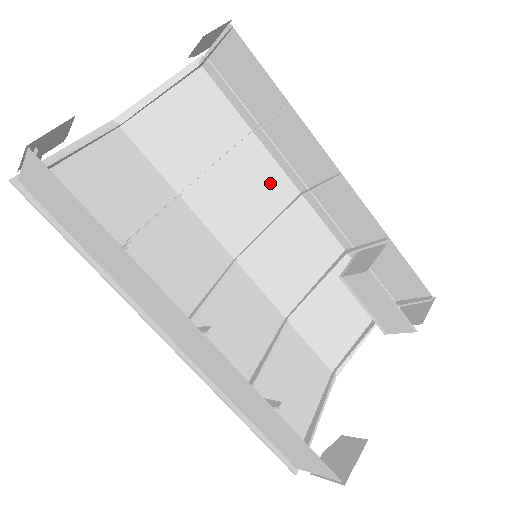
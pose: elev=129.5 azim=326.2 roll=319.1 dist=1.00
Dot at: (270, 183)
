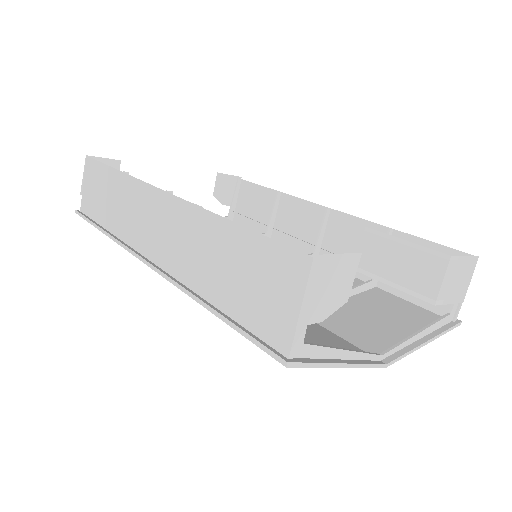
Dot at: occluded
